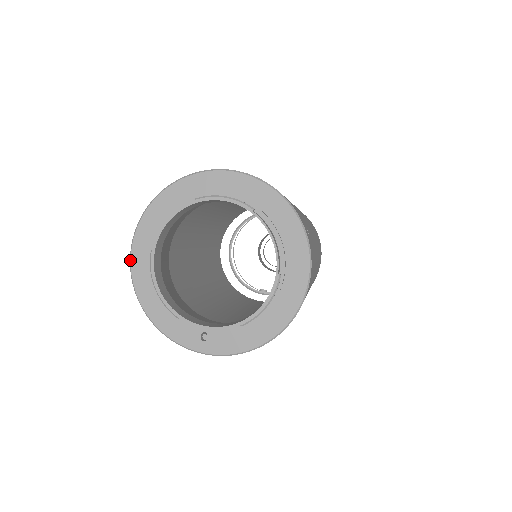
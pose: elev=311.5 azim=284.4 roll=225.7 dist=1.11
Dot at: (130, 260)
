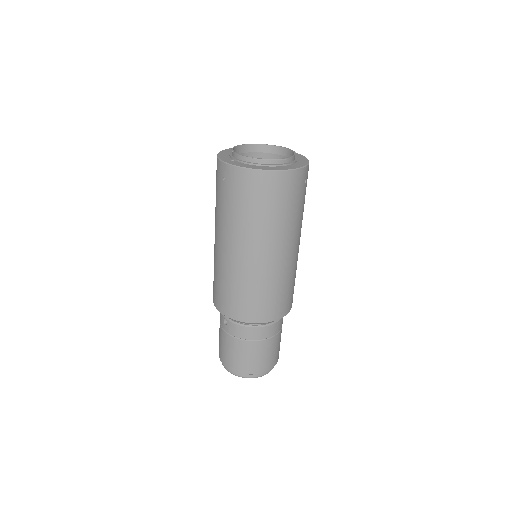
Dot at: occluded
